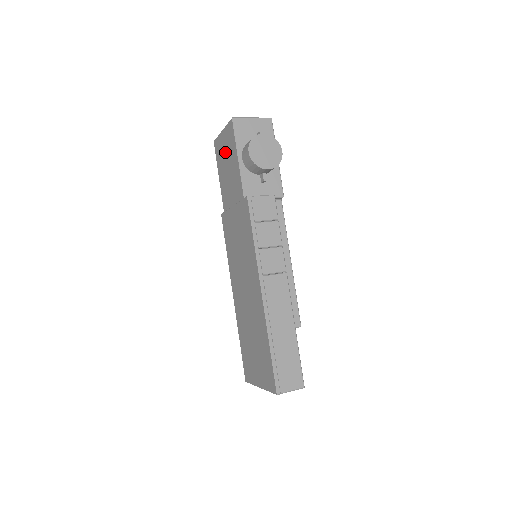
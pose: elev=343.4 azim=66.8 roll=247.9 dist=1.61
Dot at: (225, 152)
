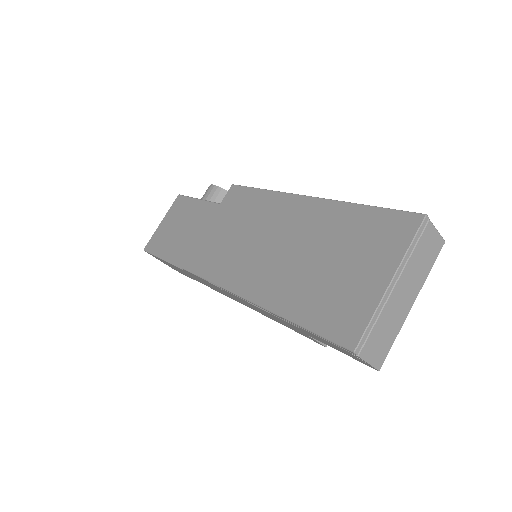
Dot at: (172, 225)
